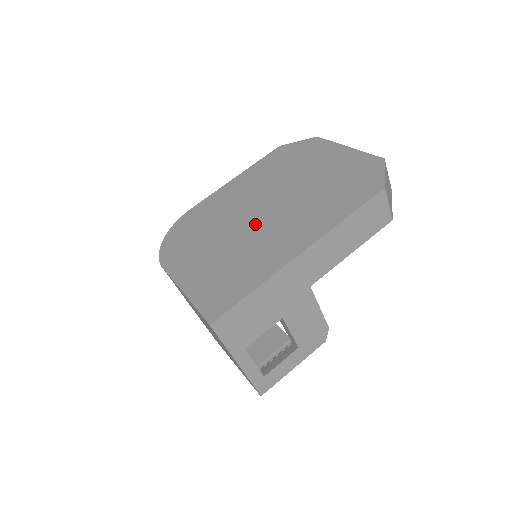
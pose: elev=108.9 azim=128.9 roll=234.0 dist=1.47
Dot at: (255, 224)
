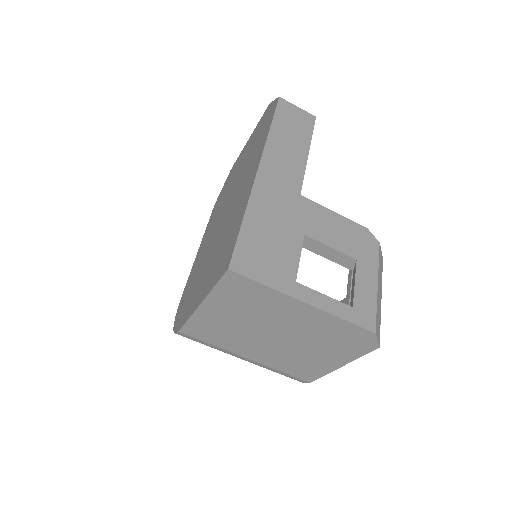
Dot at: (223, 222)
